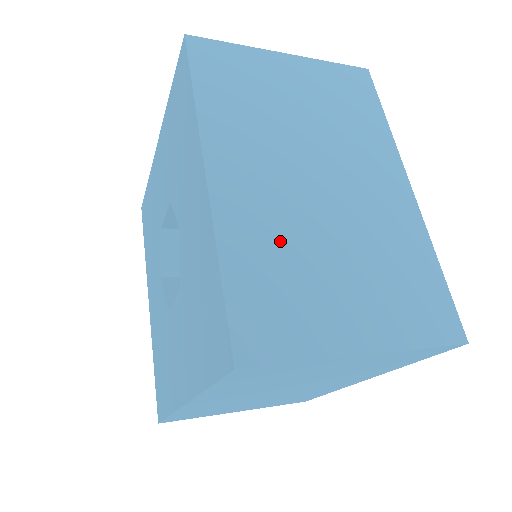
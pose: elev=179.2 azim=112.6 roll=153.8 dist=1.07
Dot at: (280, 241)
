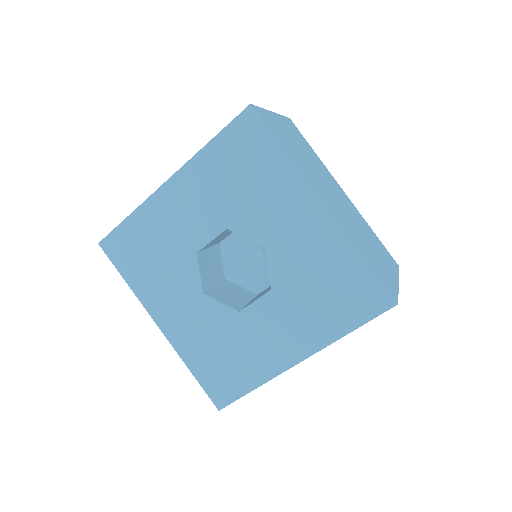
Dot at: (357, 236)
